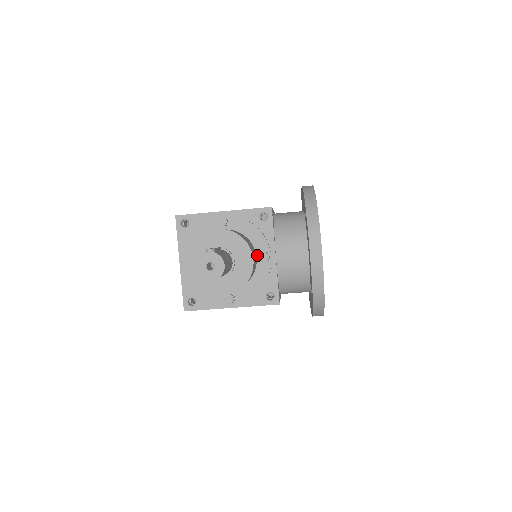
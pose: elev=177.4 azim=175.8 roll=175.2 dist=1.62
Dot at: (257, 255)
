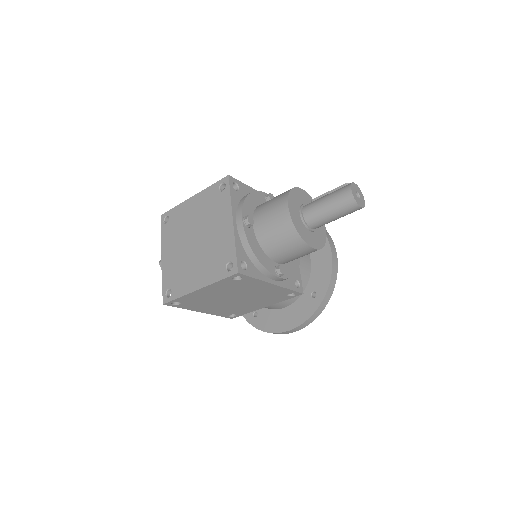
Dot at: occluded
